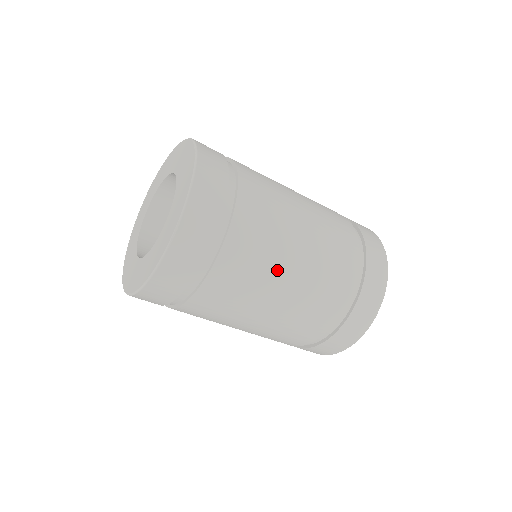
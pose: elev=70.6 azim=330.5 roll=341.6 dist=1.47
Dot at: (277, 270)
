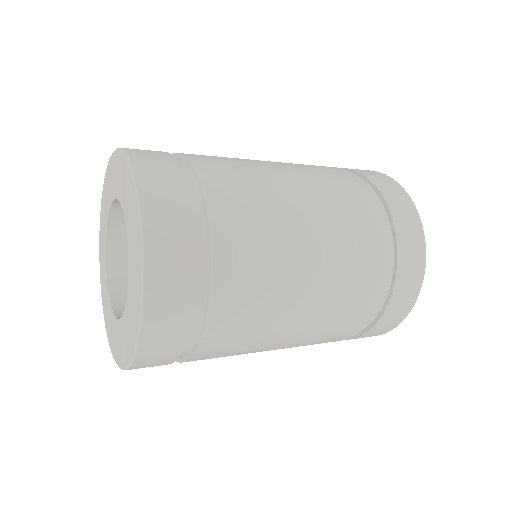
Dot at: (285, 306)
